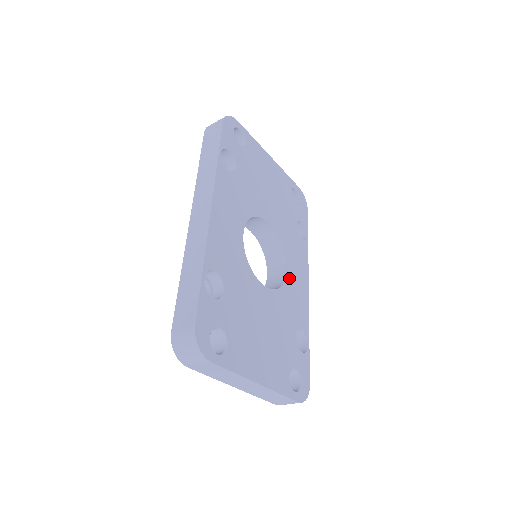
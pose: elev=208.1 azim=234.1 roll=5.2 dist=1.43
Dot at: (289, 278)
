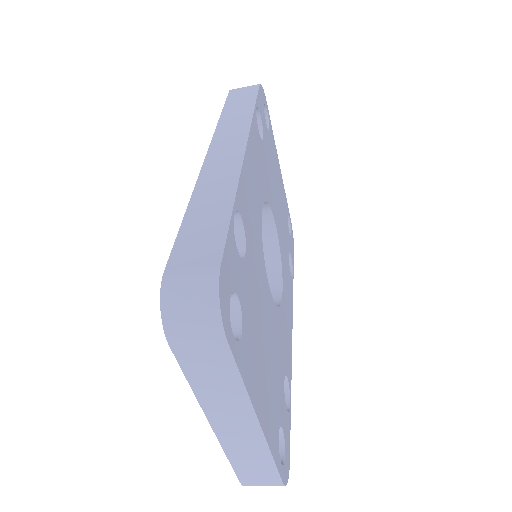
Dot at: (283, 304)
